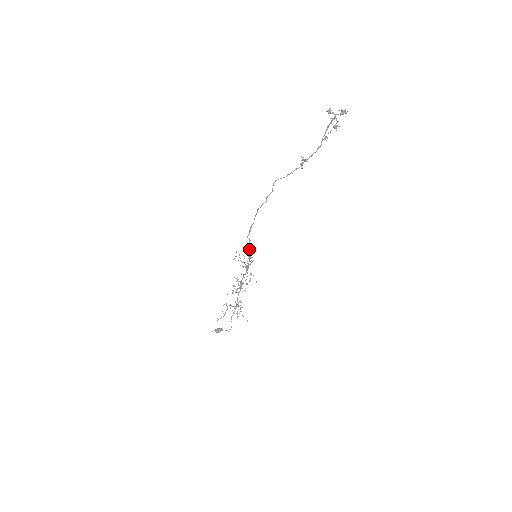
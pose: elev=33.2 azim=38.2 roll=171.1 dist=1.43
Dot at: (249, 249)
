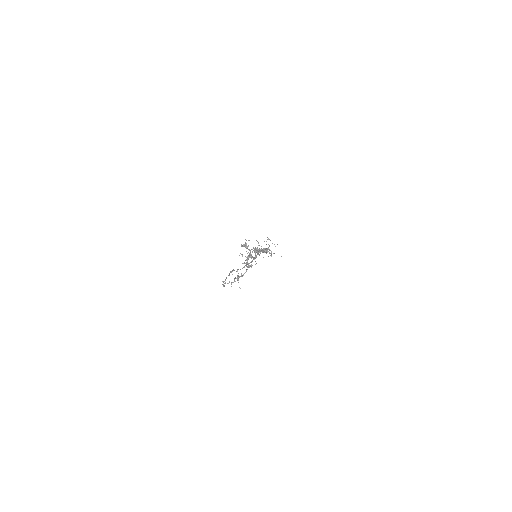
Dot at: occluded
